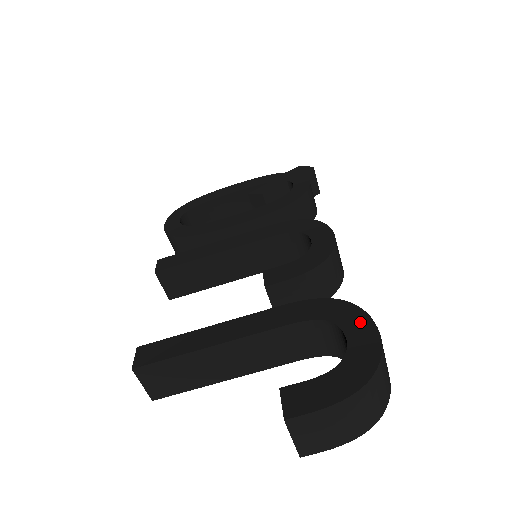
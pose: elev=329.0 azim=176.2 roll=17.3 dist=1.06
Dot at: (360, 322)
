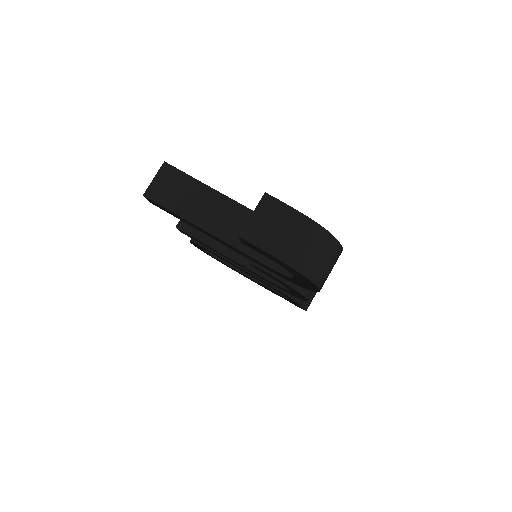
Dot at: occluded
